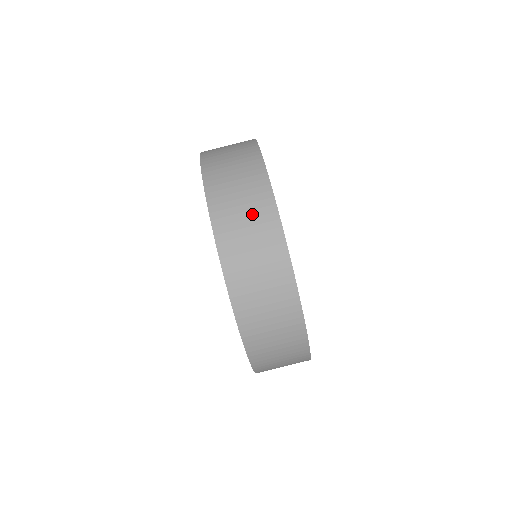
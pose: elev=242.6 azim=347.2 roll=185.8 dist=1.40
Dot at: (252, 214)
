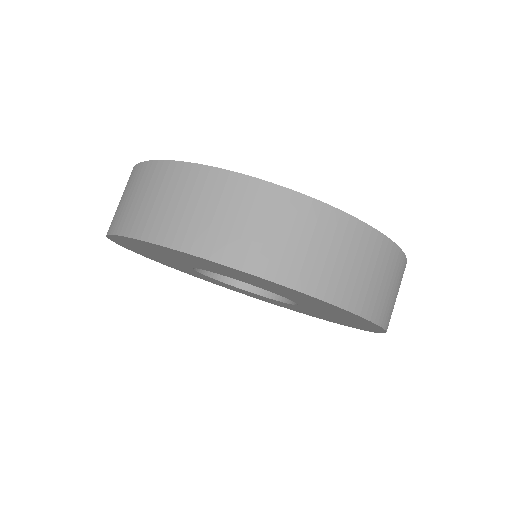
Dot at: (214, 202)
